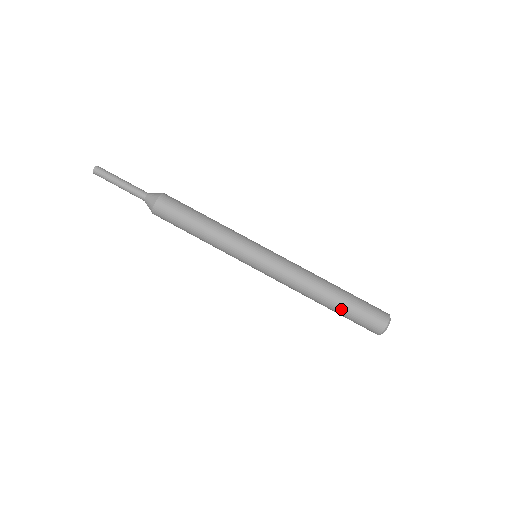
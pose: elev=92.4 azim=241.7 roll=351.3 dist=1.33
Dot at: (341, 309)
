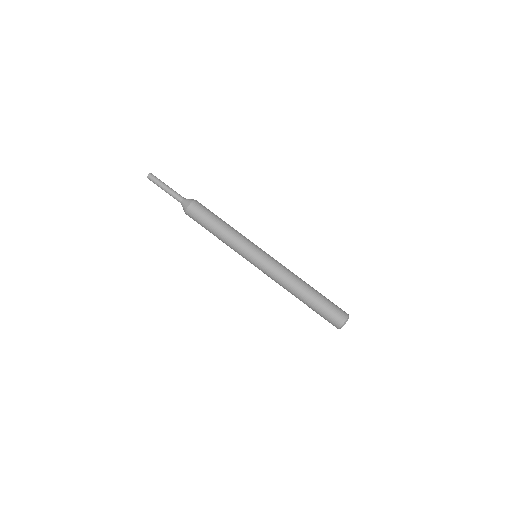
Dot at: (311, 306)
